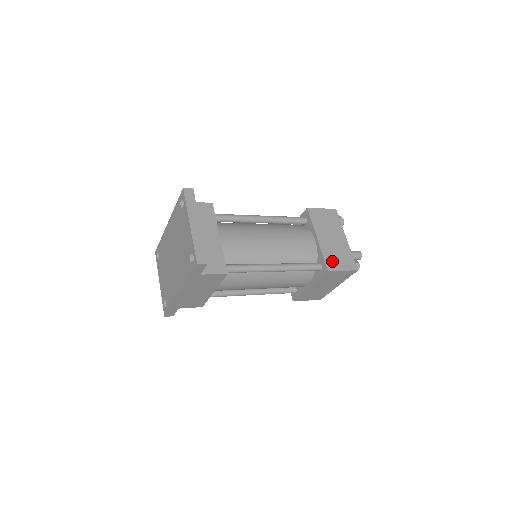
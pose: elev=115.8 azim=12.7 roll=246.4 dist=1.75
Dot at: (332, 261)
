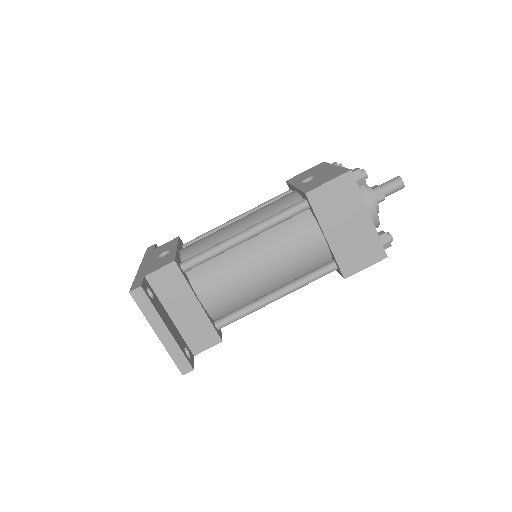
Dot at: (350, 262)
